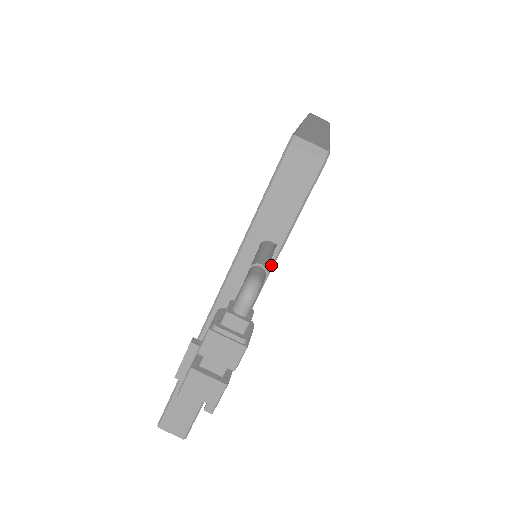
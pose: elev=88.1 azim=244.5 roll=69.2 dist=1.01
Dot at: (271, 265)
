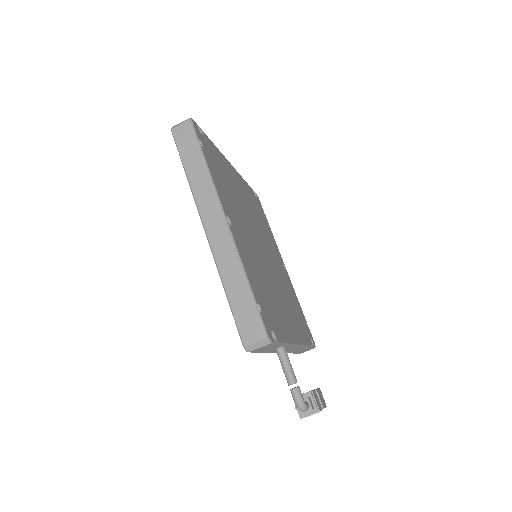
Dot at: (288, 345)
